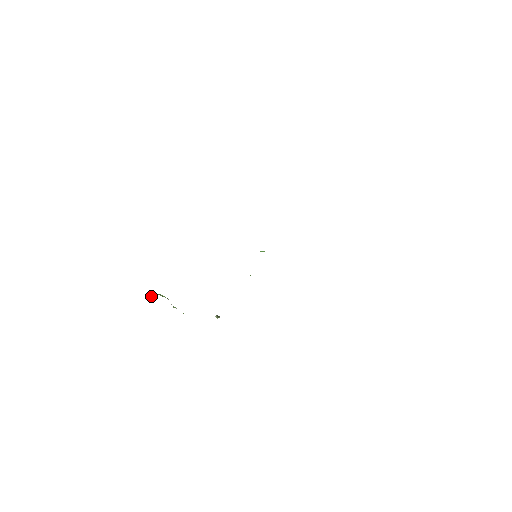
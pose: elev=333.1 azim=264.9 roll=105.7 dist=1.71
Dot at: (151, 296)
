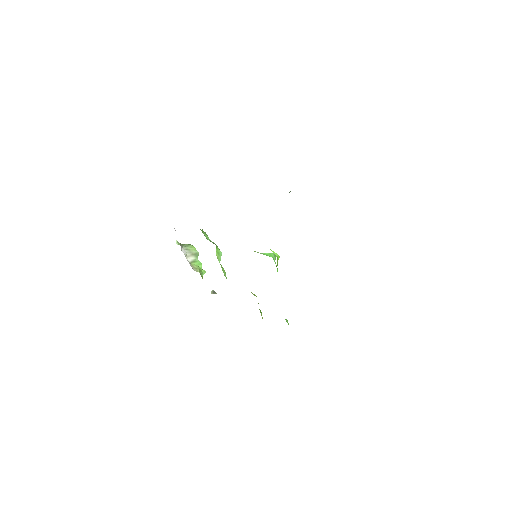
Dot at: (181, 244)
